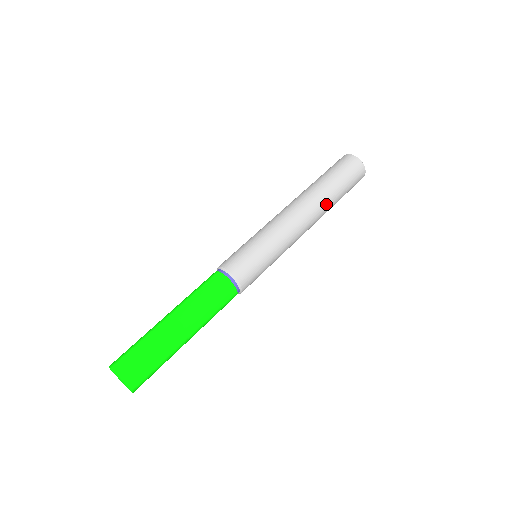
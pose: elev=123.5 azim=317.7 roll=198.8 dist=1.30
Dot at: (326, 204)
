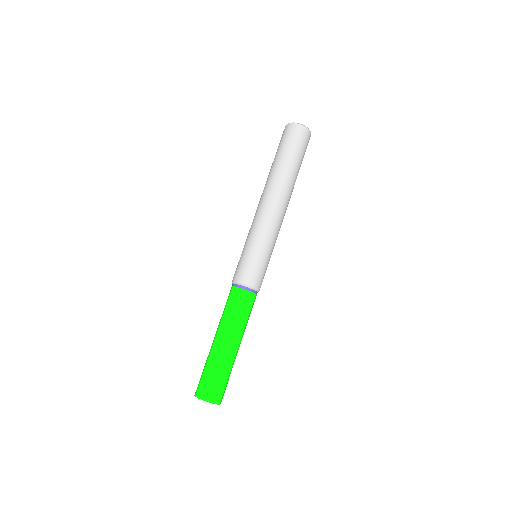
Dot at: (291, 183)
